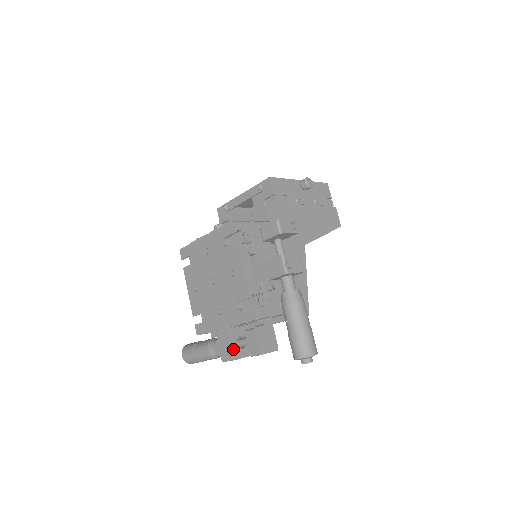
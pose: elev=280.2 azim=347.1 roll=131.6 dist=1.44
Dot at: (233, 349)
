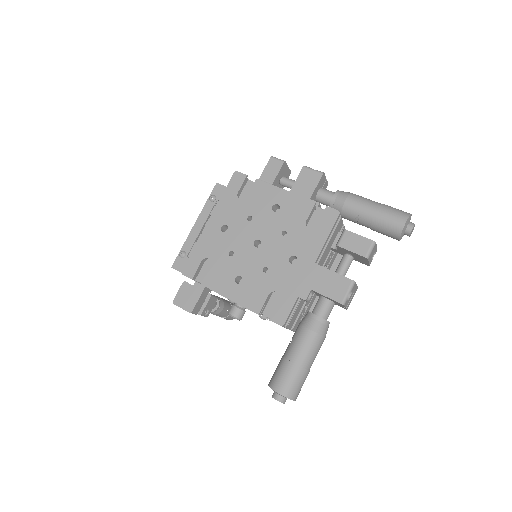
Dot at: (342, 276)
